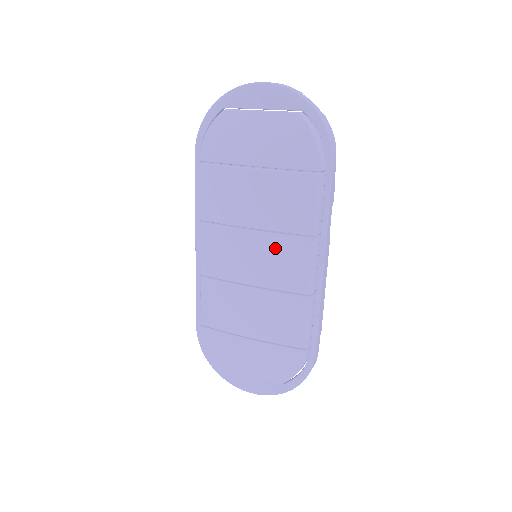
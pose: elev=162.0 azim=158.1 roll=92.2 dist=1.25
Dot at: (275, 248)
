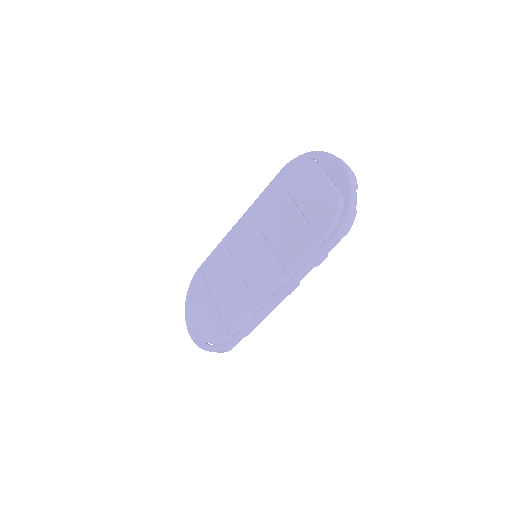
Dot at: (265, 259)
